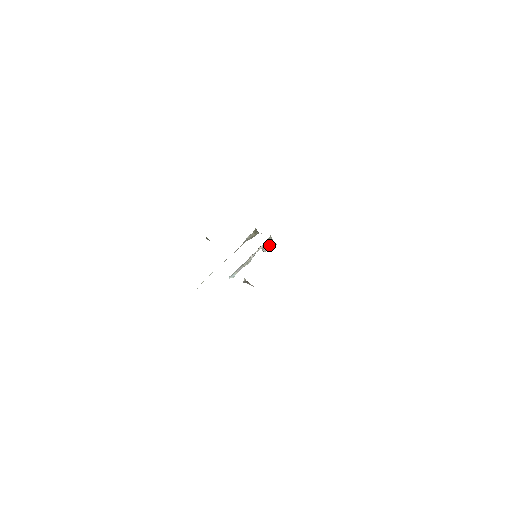
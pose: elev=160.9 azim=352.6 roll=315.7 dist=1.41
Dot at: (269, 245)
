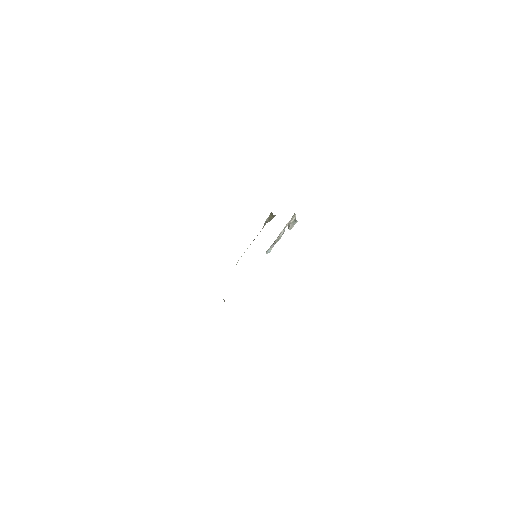
Dot at: (293, 223)
